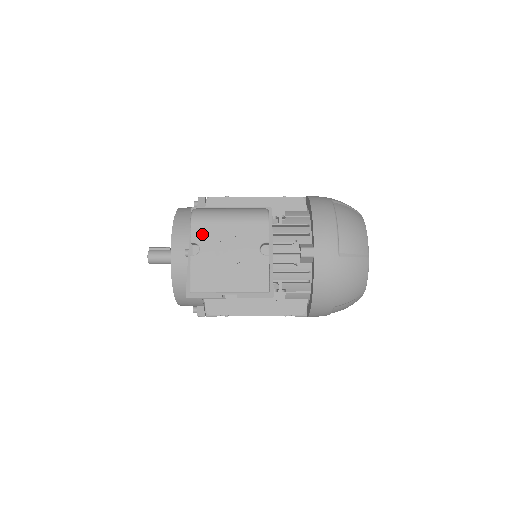
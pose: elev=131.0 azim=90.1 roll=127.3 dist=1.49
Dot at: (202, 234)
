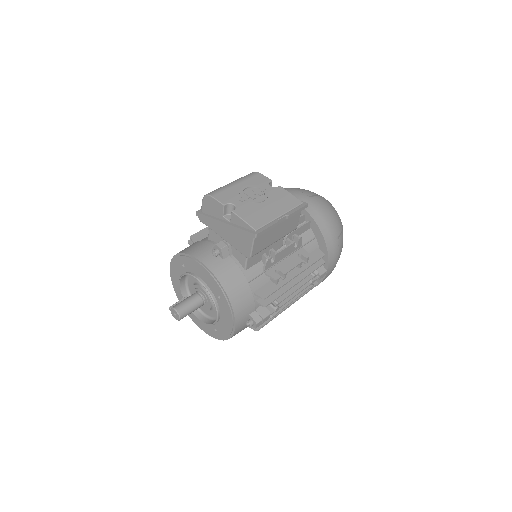
Dot at: (226, 197)
